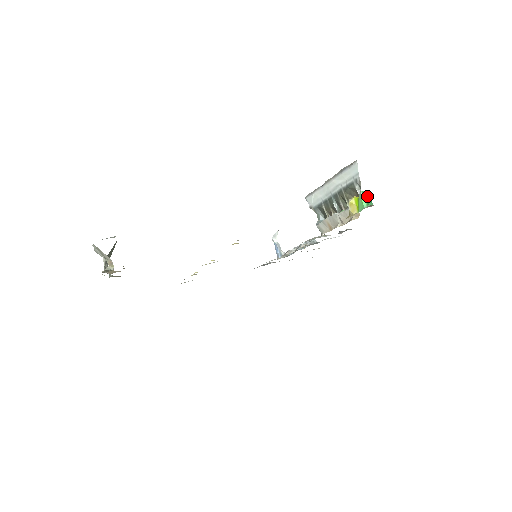
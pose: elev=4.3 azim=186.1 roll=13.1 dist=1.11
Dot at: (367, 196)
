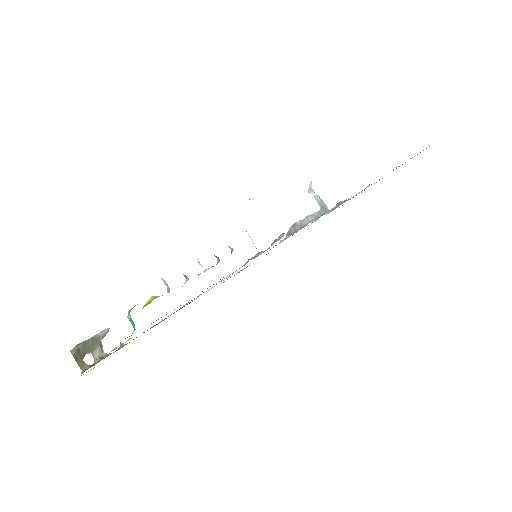
Dot at: (129, 320)
